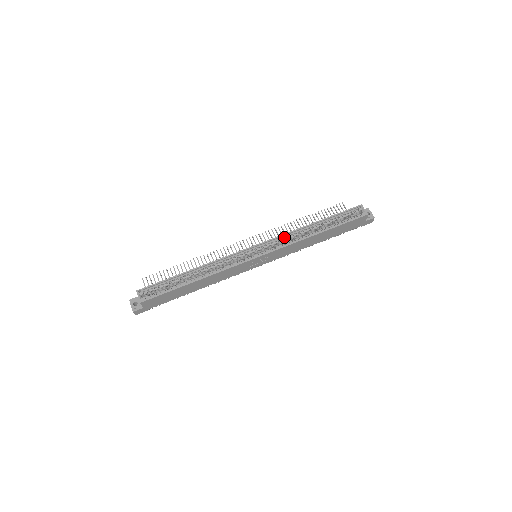
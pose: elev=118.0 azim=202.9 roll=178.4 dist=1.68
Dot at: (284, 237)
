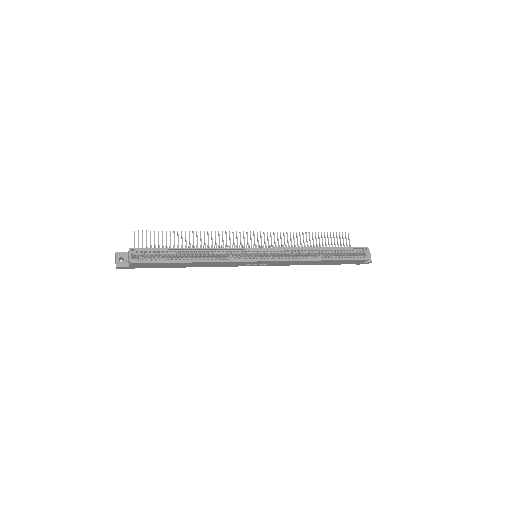
Dot at: (290, 250)
